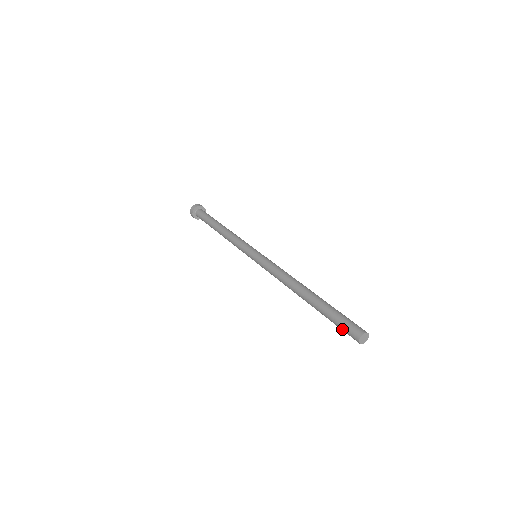
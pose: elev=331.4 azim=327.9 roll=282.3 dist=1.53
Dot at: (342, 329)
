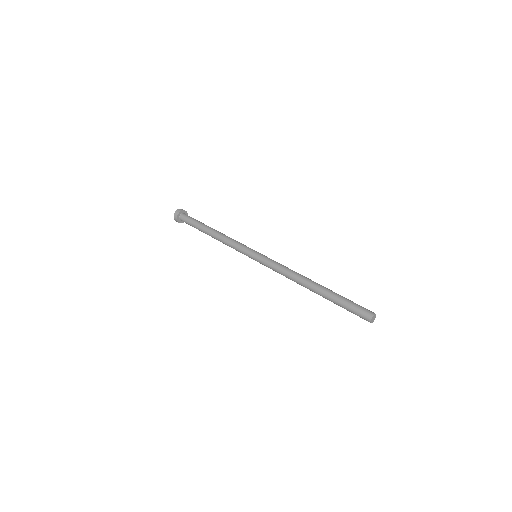
Dot at: occluded
